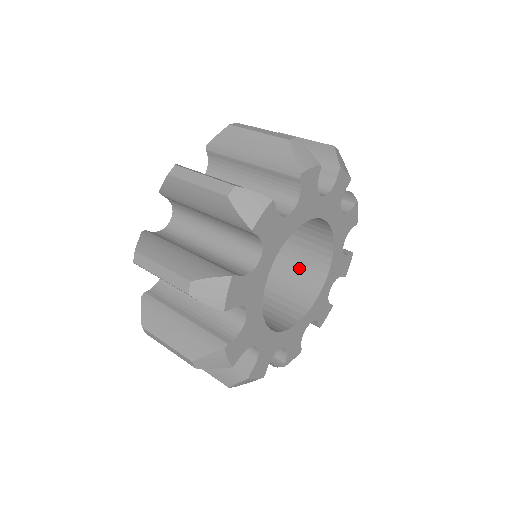
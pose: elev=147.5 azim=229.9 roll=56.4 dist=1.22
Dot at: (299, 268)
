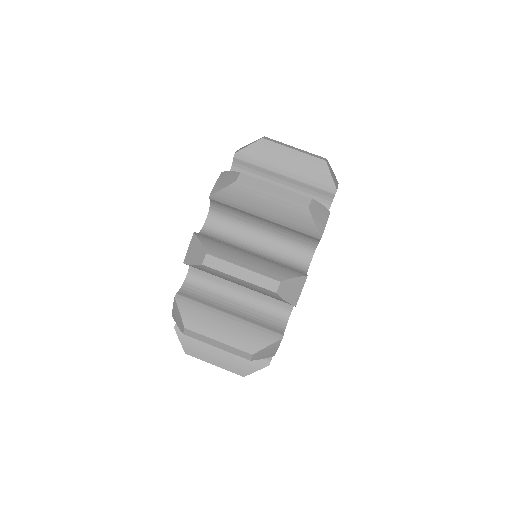
Dot at: occluded
